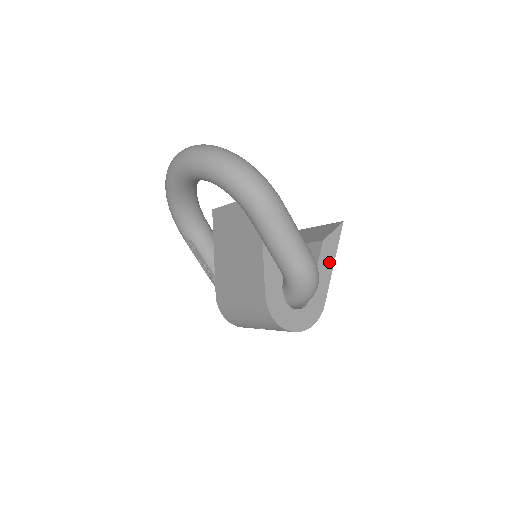
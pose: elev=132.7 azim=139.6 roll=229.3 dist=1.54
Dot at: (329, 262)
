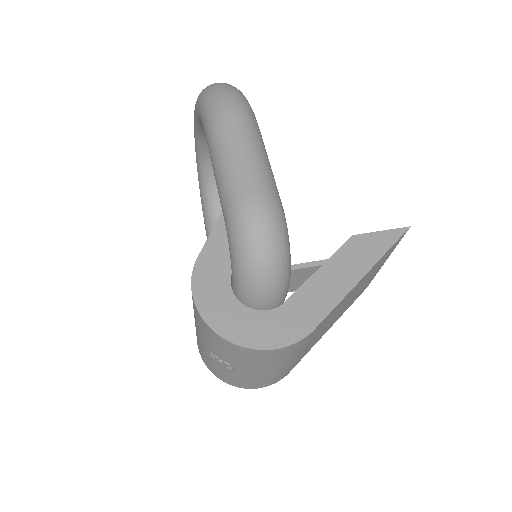
Dot at: (353, 270)
